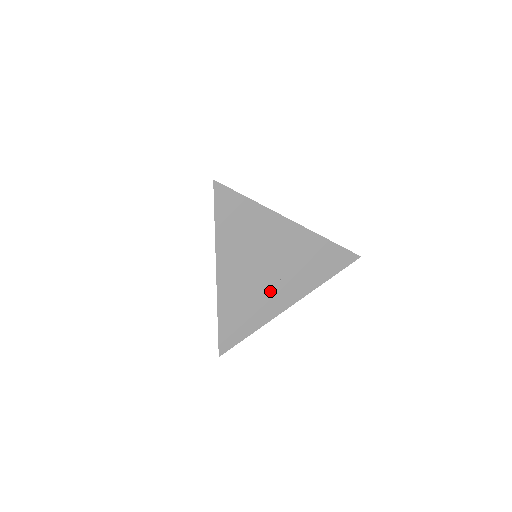
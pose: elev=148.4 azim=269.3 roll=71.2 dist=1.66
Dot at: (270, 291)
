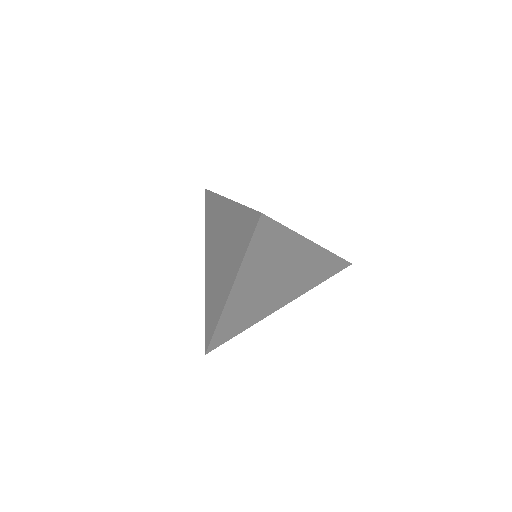
Dot at: occluded
